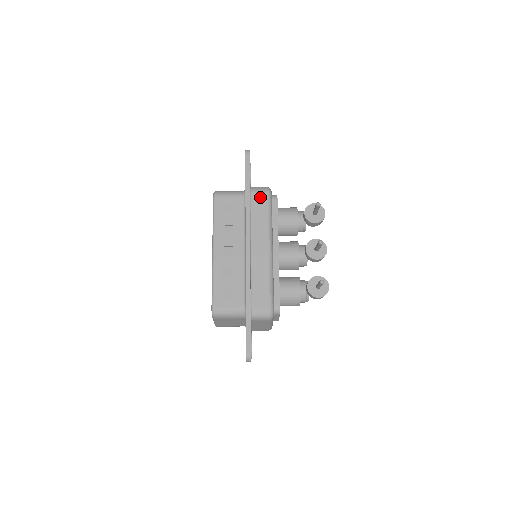
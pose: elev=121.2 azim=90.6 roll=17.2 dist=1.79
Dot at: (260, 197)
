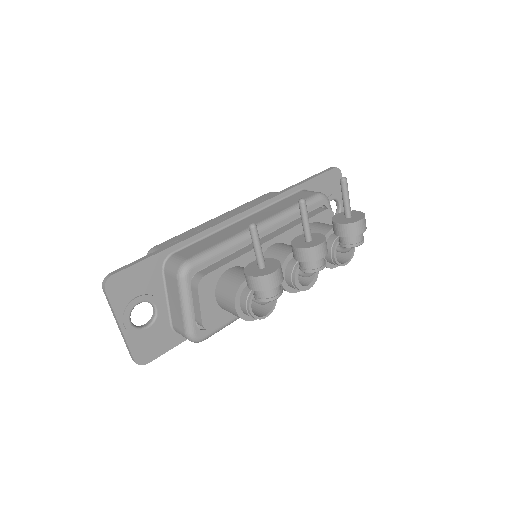
Dot at: (306, 194)
